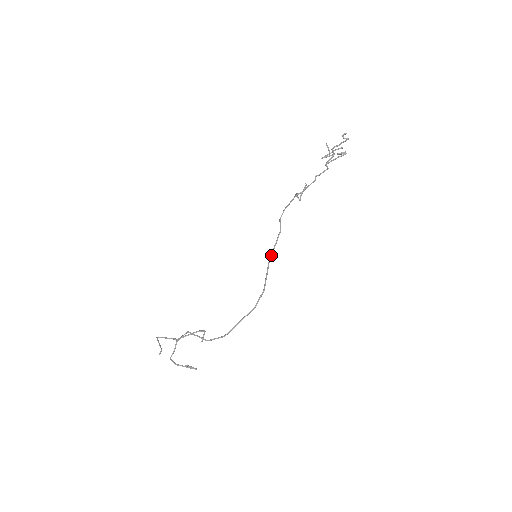
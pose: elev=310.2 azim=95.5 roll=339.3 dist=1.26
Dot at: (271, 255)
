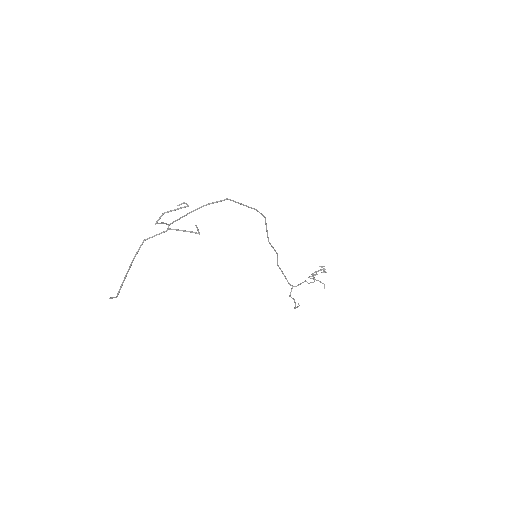
Dot at: (270, 244)
